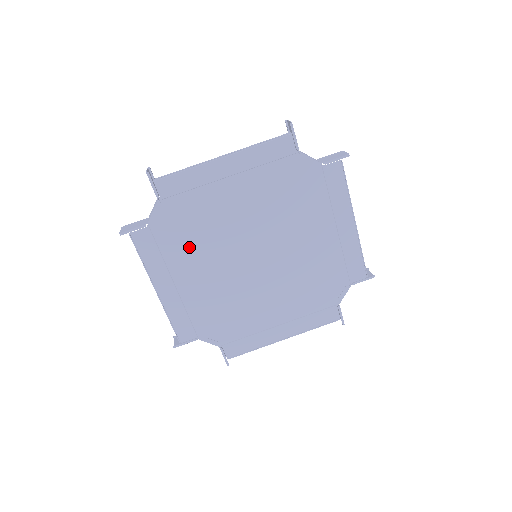
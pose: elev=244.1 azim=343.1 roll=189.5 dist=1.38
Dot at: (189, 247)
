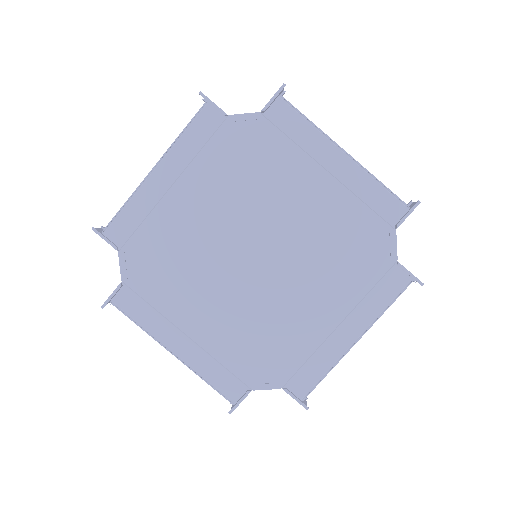
Dot at: (177, 284)
